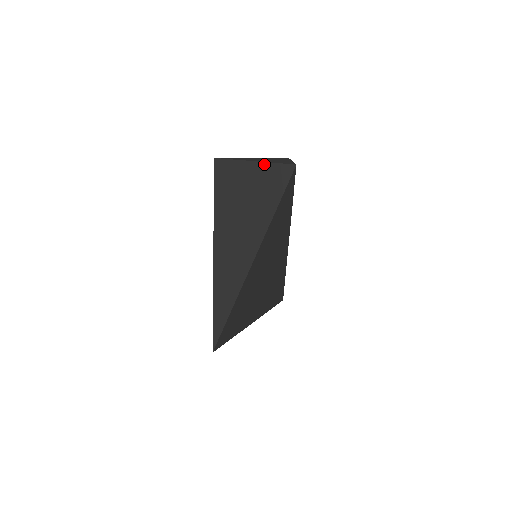
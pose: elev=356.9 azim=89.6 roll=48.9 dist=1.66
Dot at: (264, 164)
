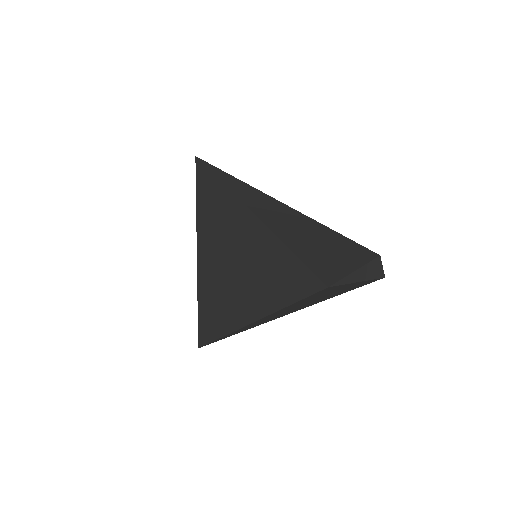
Dot at: occluded
